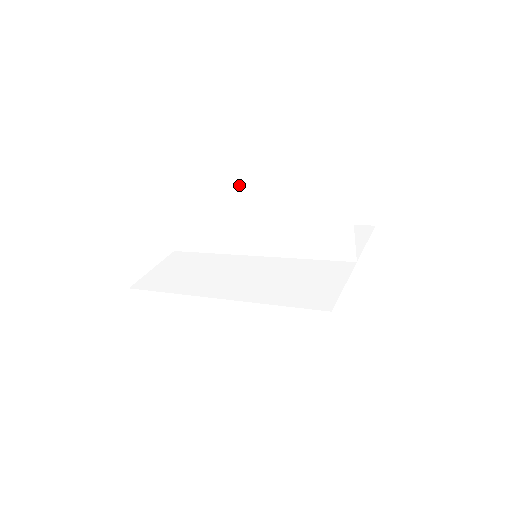
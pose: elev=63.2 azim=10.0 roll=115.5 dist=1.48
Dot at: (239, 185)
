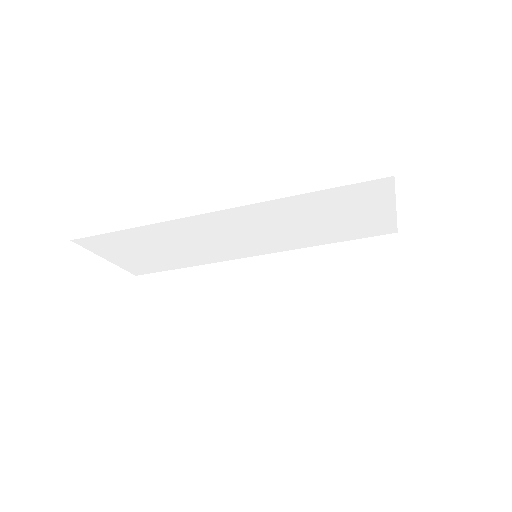
Dot at: (212, 215)
